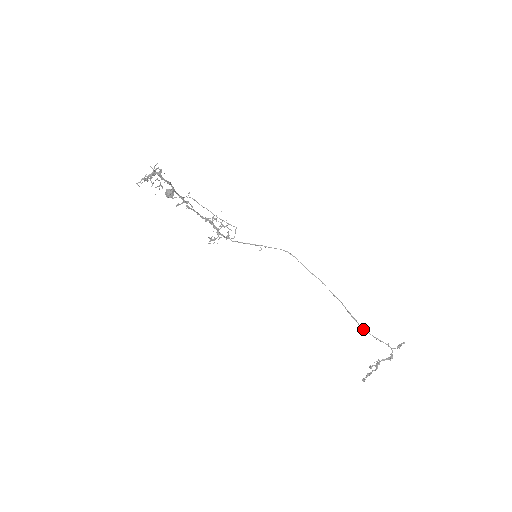
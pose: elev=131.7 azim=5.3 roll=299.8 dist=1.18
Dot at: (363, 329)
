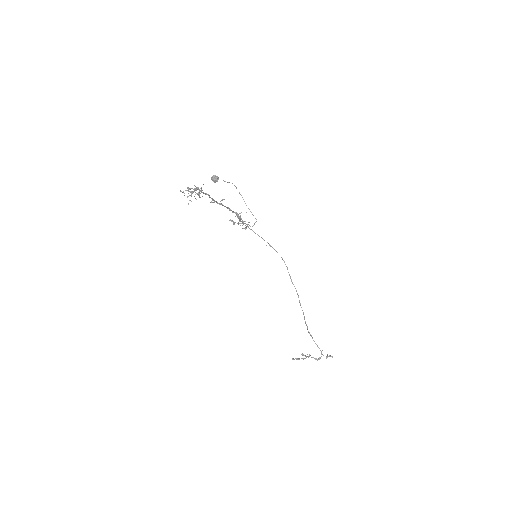
Dot at: occluded
